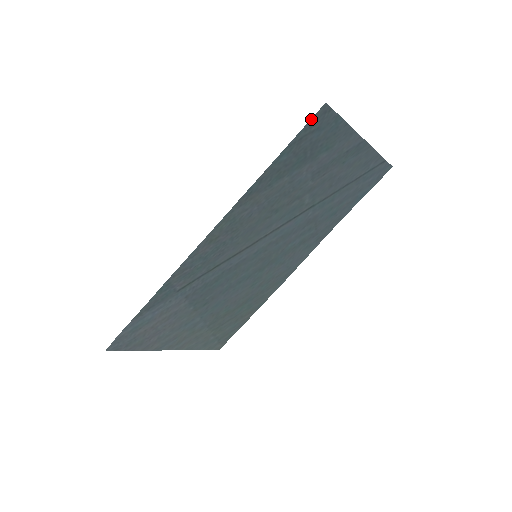
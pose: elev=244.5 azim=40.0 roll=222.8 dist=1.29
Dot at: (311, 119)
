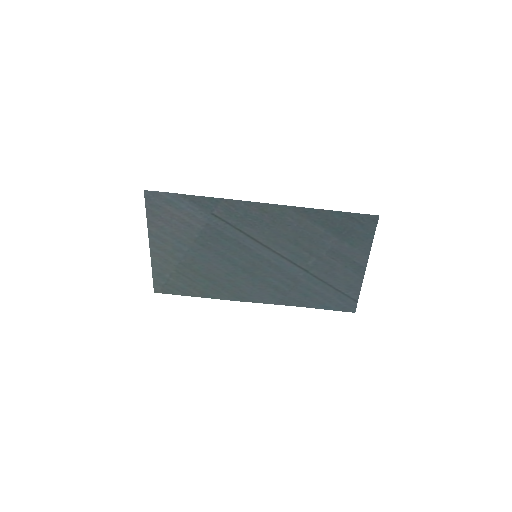
Dot at: (367, 214)
